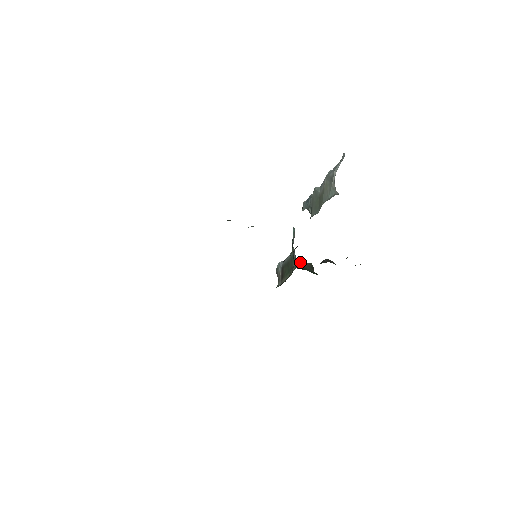
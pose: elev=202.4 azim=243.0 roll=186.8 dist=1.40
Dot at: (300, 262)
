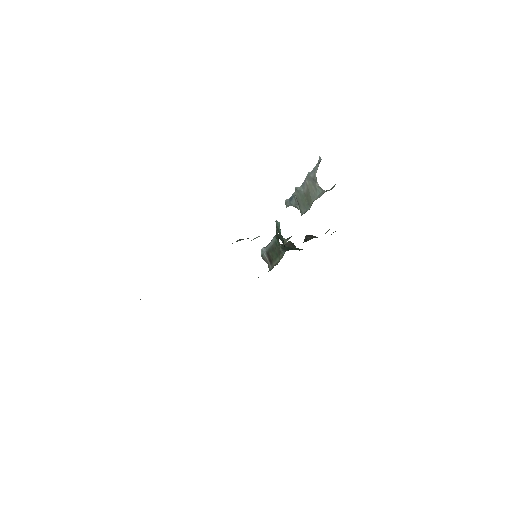
Dot at: (282, 244)
